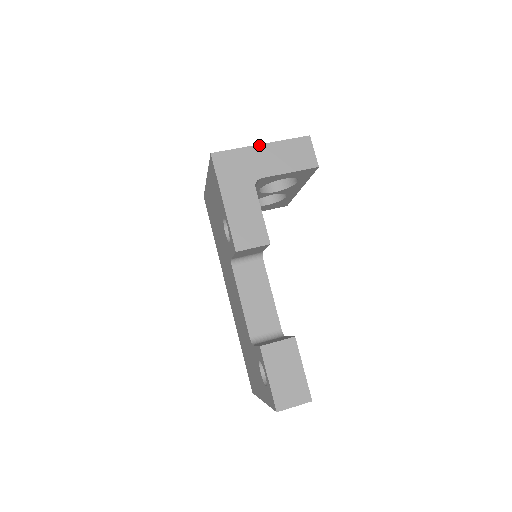
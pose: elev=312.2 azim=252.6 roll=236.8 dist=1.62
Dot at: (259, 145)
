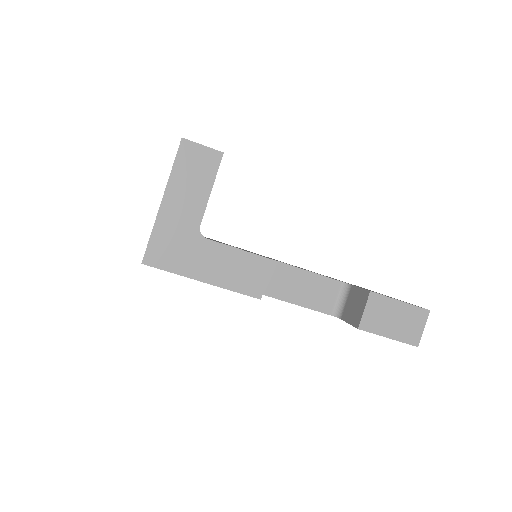
Dot at: (161, 204)
